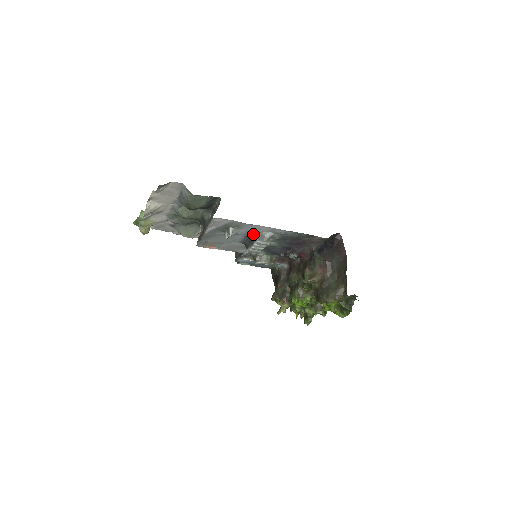
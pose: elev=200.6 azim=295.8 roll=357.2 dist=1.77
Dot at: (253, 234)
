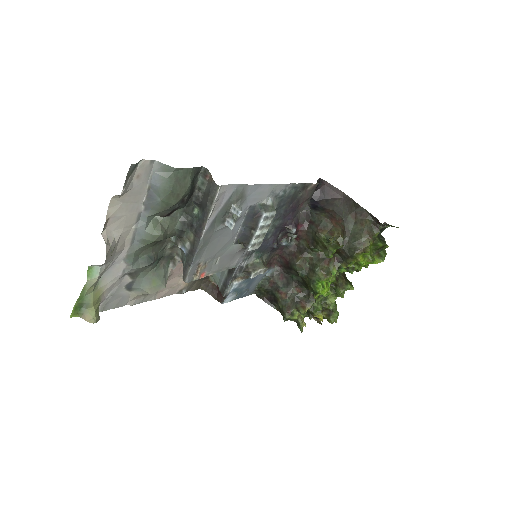
Dot at: (254, 209)
